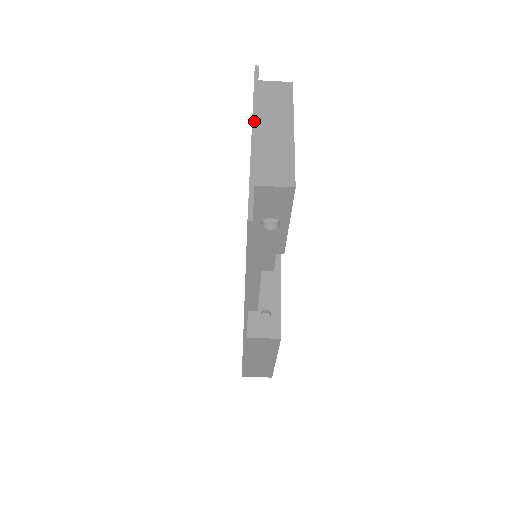
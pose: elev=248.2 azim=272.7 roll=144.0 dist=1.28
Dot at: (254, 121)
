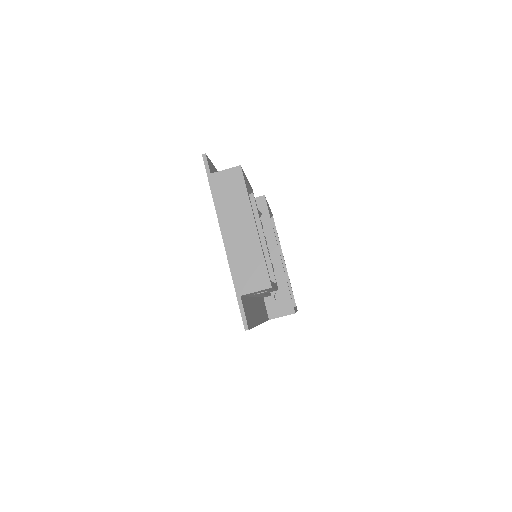
Dot at: (221, 226)
